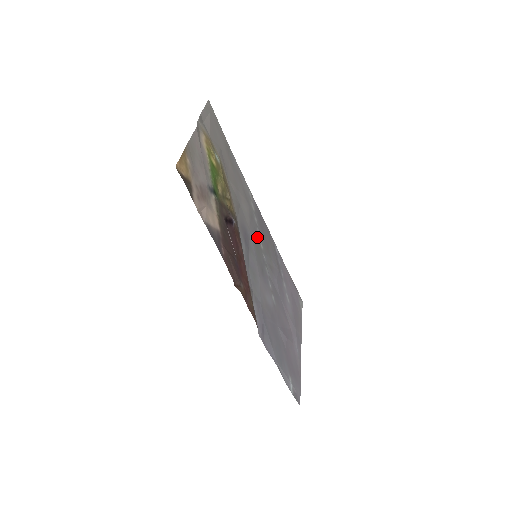
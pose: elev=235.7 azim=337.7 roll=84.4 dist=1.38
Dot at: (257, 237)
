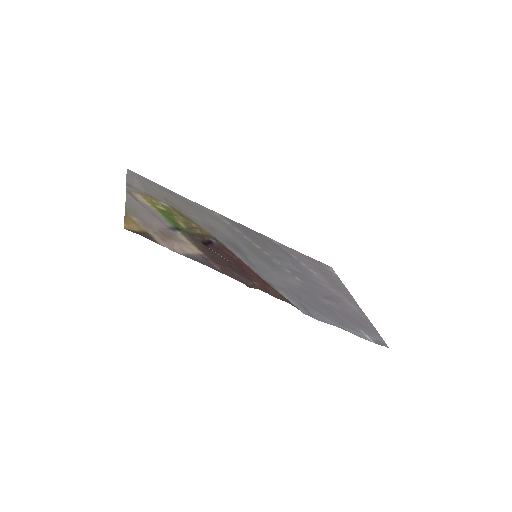
Dot at: (248, 242)
